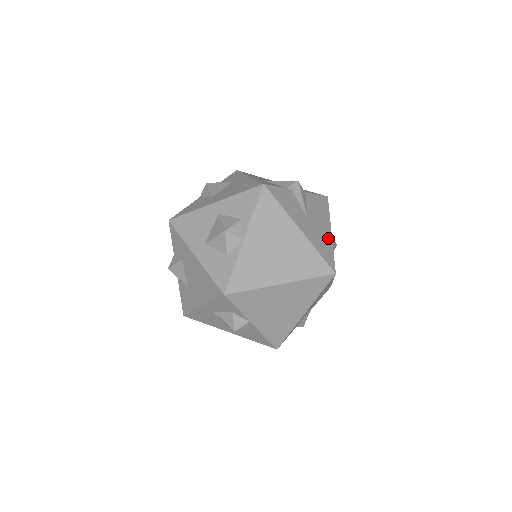
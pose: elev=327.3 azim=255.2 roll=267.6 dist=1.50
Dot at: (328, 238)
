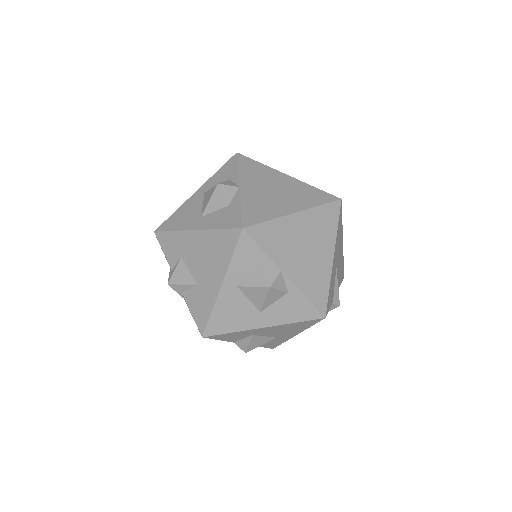
Dot at: occluded
